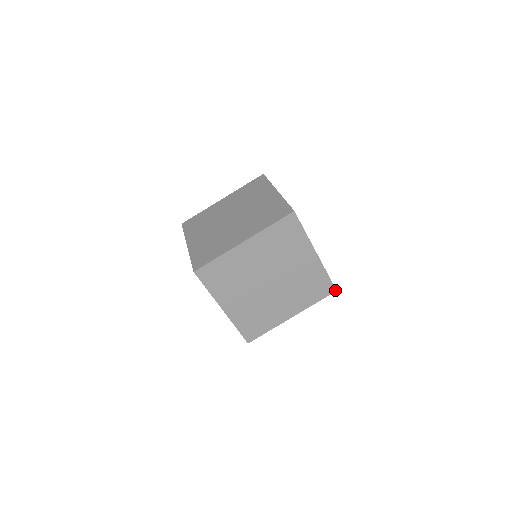
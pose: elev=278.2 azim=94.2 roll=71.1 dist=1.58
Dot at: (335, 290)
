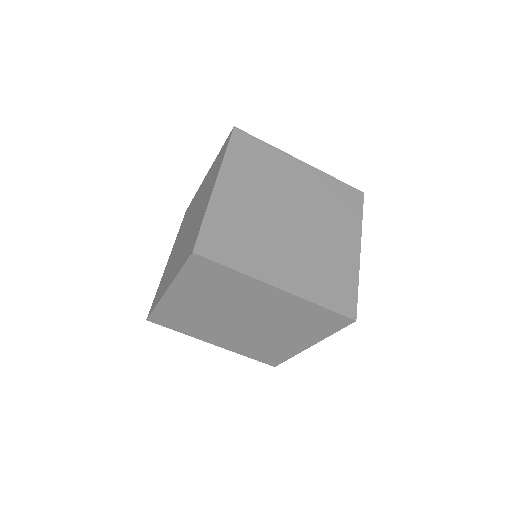
Dot at: (363, 195)
